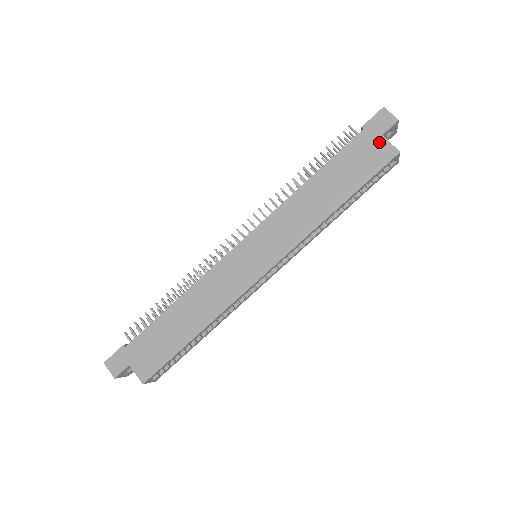
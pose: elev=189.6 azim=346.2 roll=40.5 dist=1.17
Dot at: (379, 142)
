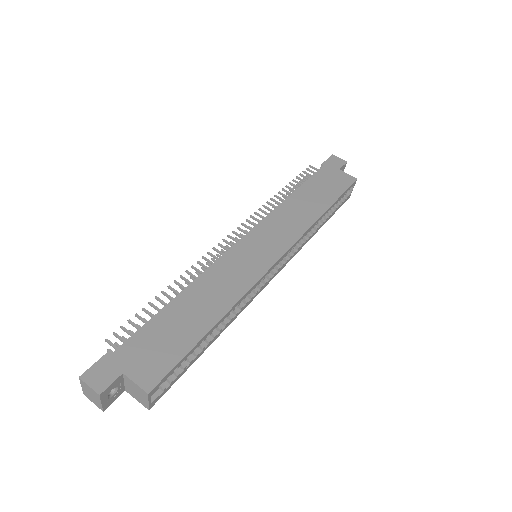
Dot at: (339, 173)
